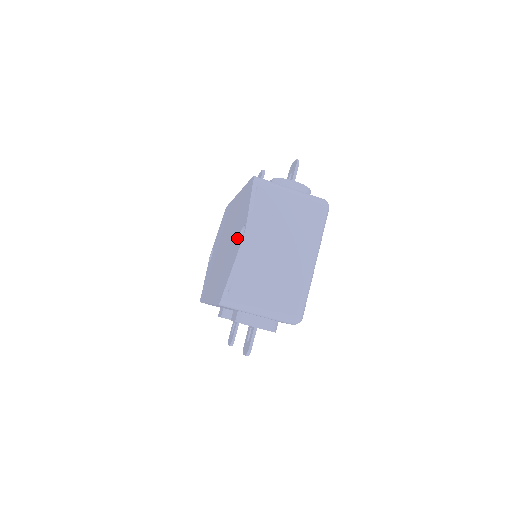
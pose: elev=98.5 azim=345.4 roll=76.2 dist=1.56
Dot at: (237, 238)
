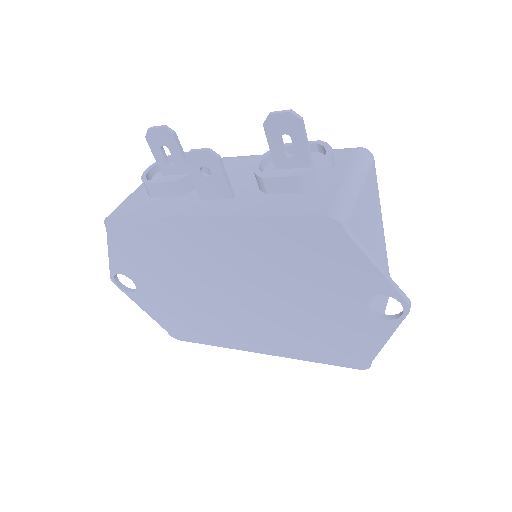
Dot at: (356, 306)
